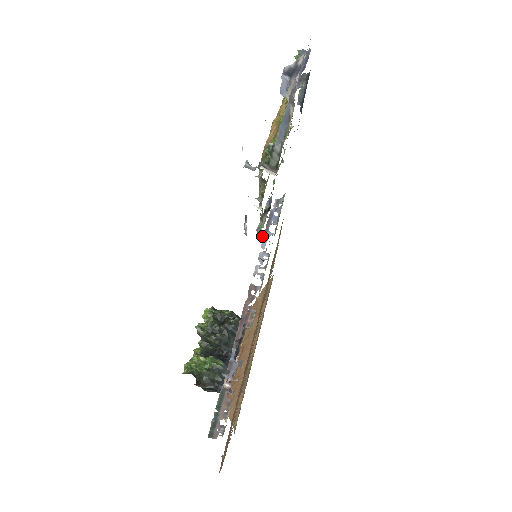
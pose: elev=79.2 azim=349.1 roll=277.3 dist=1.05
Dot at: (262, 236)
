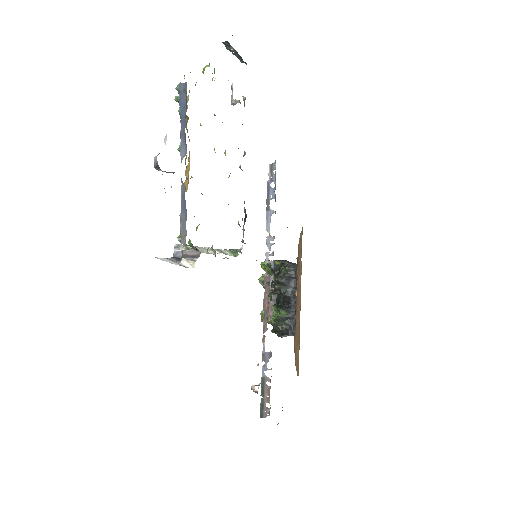
Dot at: occluded
